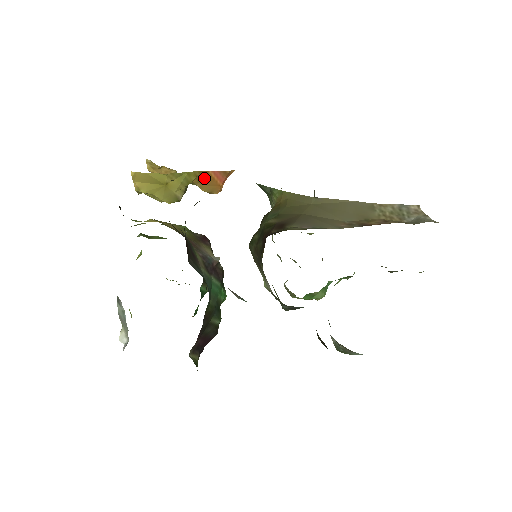
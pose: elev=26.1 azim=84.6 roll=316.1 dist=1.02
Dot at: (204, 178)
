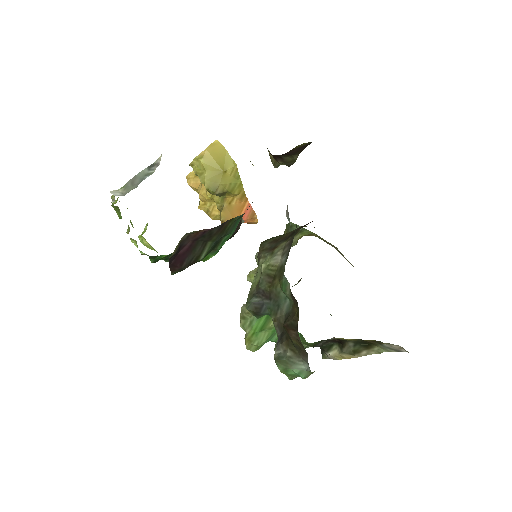
Dot at: (237, 204)
